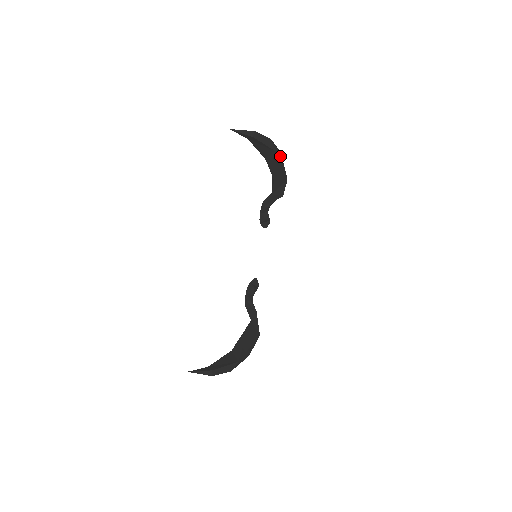
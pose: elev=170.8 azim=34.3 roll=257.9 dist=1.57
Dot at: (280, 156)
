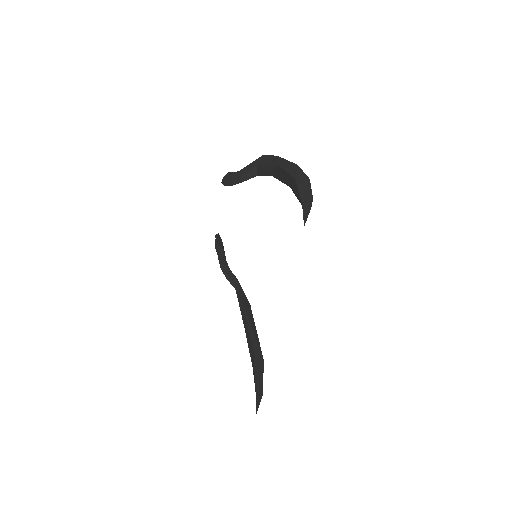
Dot at: occluded
